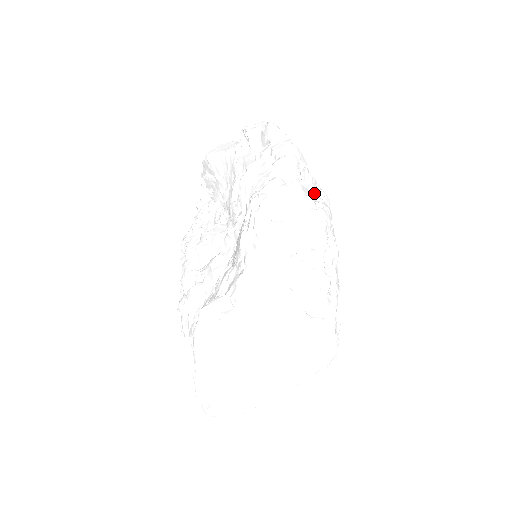
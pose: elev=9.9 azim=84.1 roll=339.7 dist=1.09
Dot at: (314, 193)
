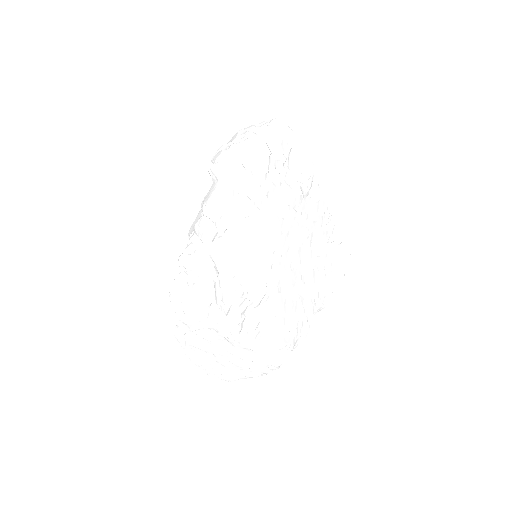
Dot at: (243, 239)
